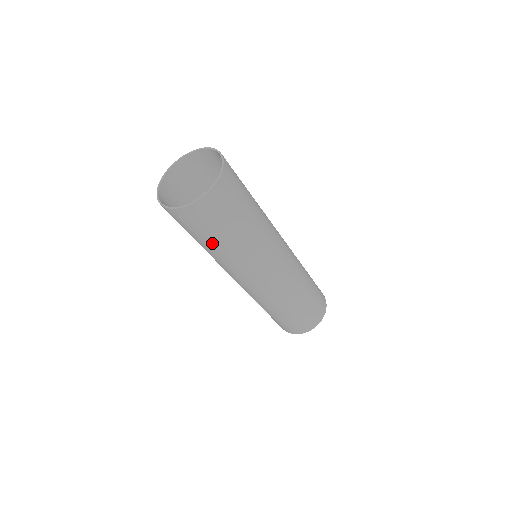
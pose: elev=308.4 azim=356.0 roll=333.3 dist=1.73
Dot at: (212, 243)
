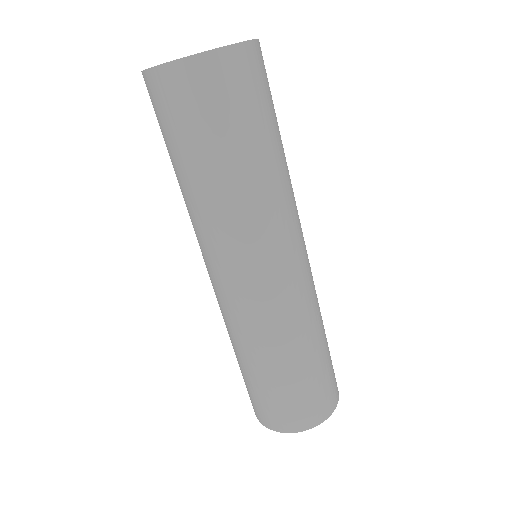
Dot at: (223, 157)
